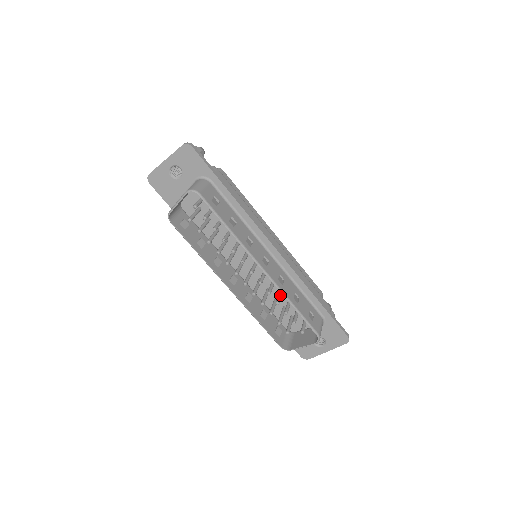
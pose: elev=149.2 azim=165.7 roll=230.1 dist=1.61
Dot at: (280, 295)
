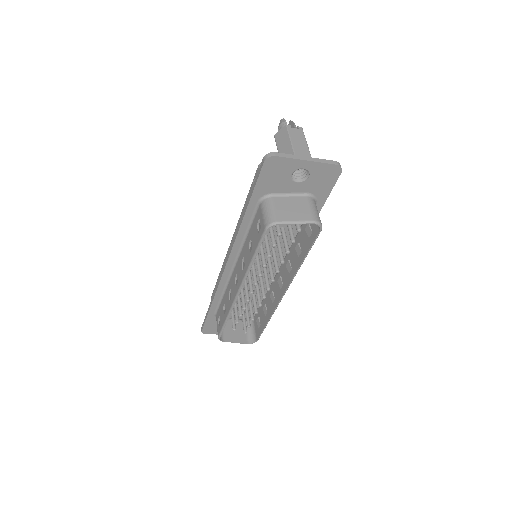
Dot at: occluded
